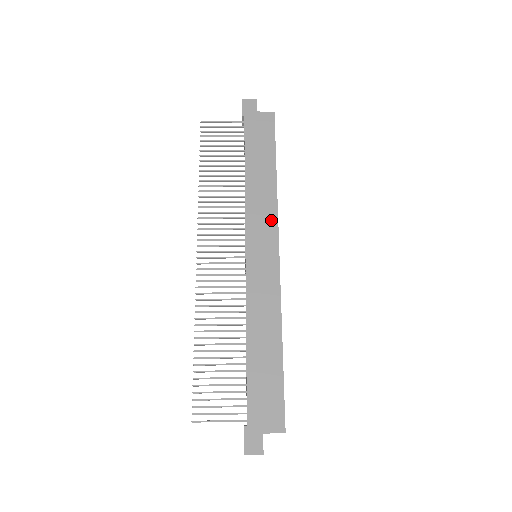
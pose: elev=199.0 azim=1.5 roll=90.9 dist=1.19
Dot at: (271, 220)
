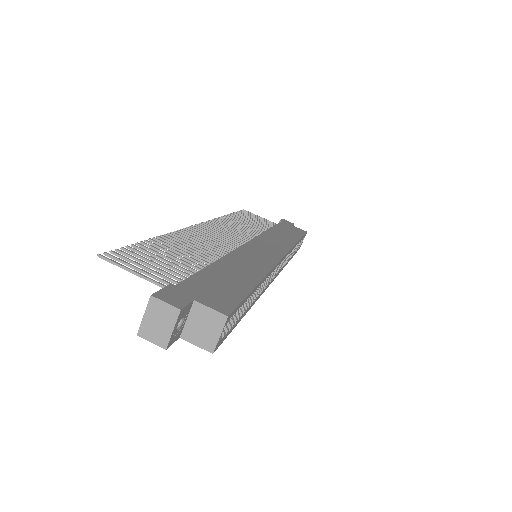
Dot at: (283, 246)
